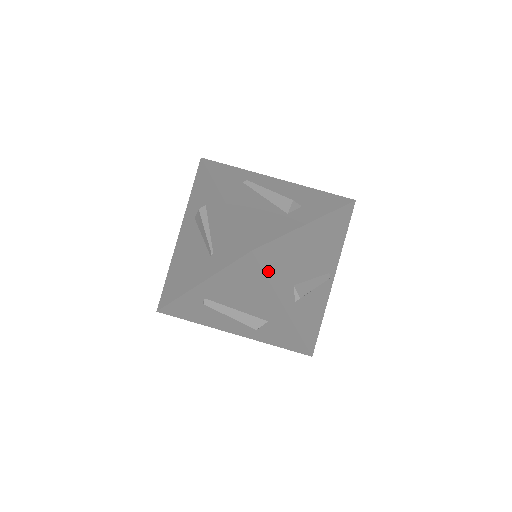
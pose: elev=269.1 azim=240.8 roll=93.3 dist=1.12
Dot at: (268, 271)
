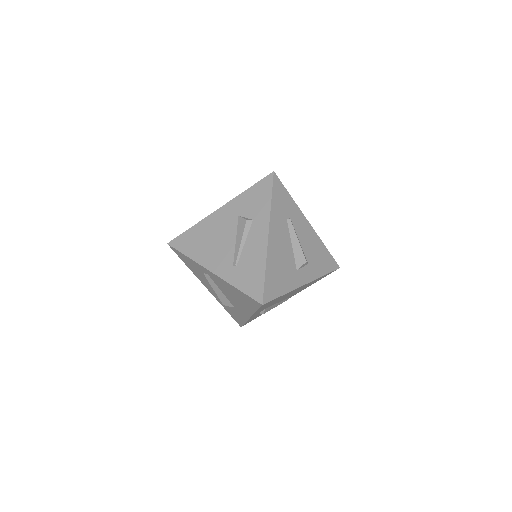
Dot at: (261, 308)
